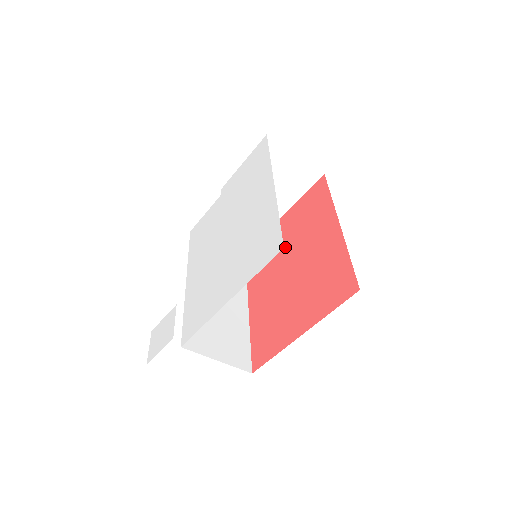
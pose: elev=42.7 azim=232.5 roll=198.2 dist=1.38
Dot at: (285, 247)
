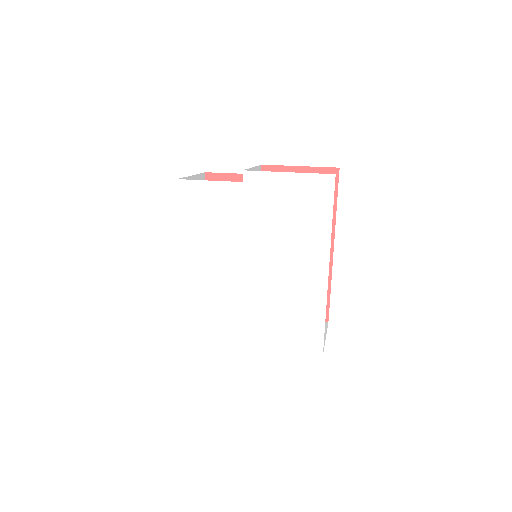
Dot at: occluded
